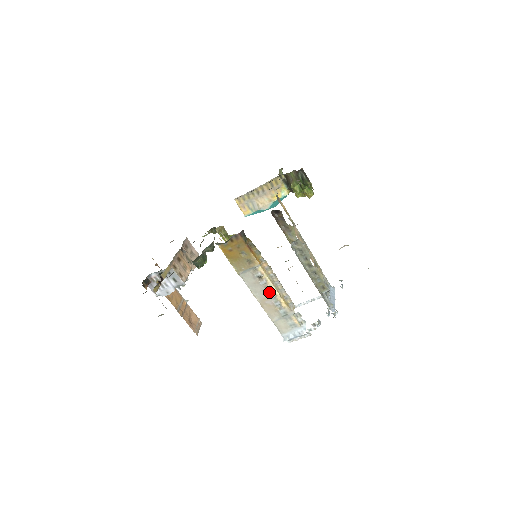
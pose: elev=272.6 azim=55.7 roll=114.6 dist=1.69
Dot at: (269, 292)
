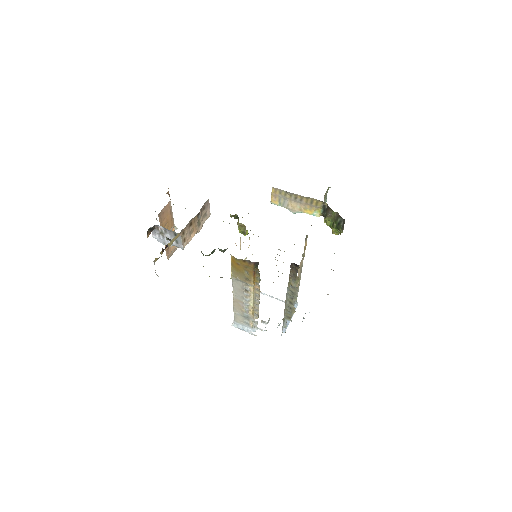
Dot at: (246, 300)
